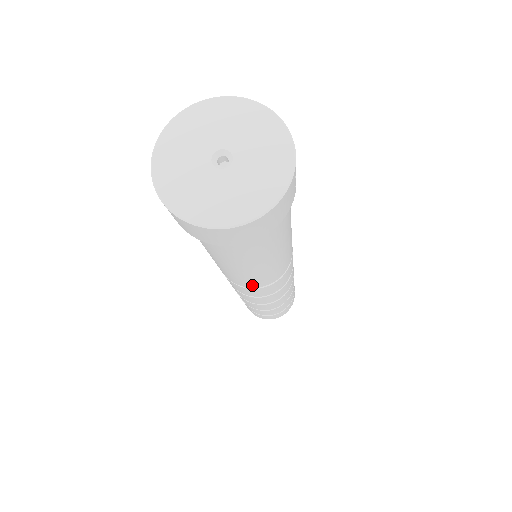
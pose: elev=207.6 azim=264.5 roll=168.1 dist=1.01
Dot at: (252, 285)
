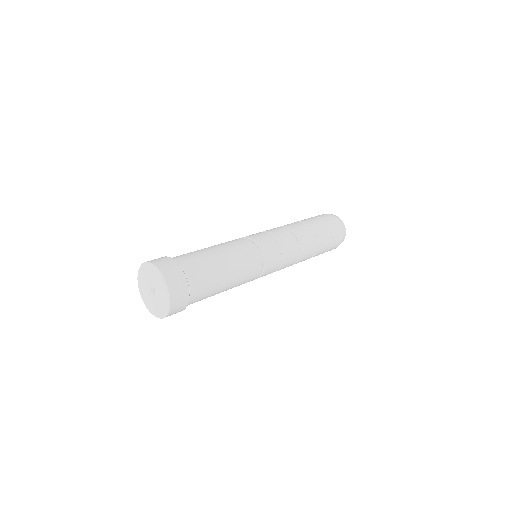
Dot at: (249, 281)
